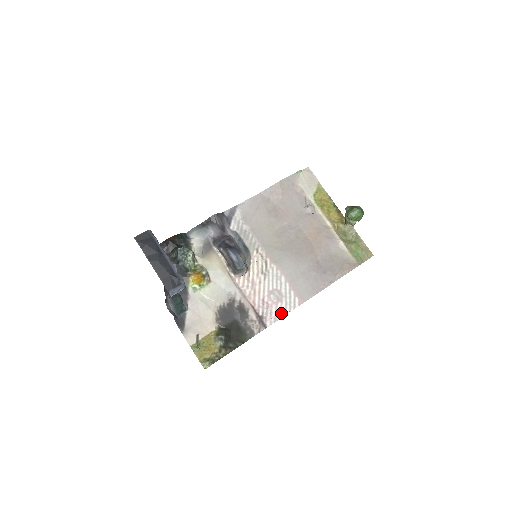
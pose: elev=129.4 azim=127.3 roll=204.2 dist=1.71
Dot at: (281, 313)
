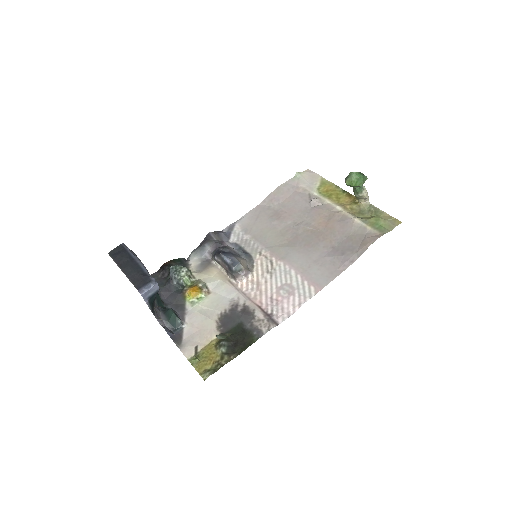
Dot at: (295, 306)
